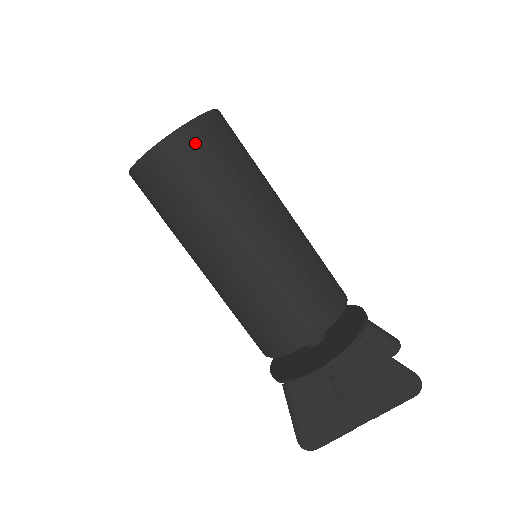
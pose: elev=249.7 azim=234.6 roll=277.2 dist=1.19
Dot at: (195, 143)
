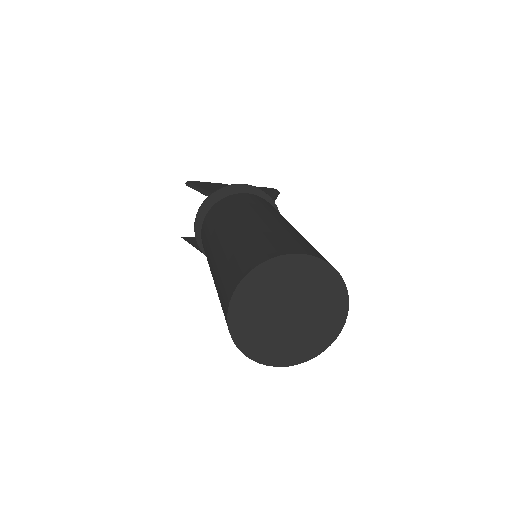
Dot at: occluded
